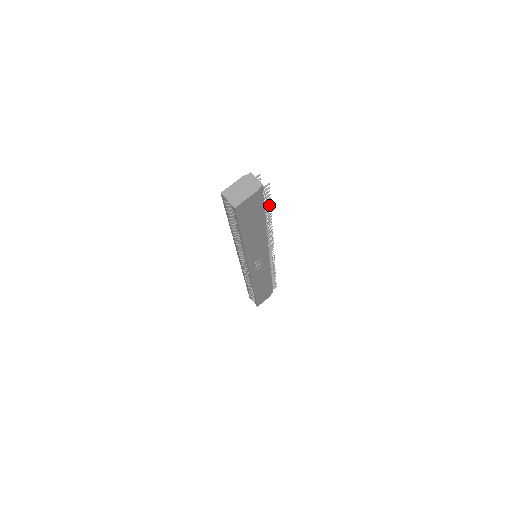
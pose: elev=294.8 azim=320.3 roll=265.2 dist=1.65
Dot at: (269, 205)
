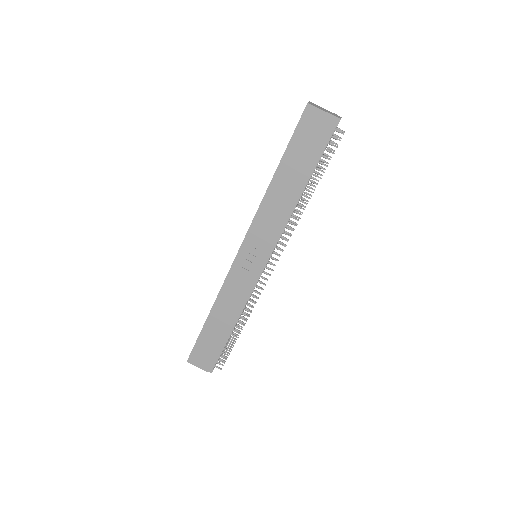
Dot at: (323, 171)
